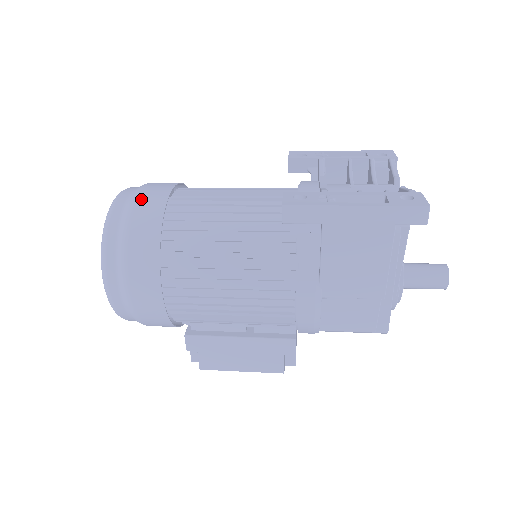
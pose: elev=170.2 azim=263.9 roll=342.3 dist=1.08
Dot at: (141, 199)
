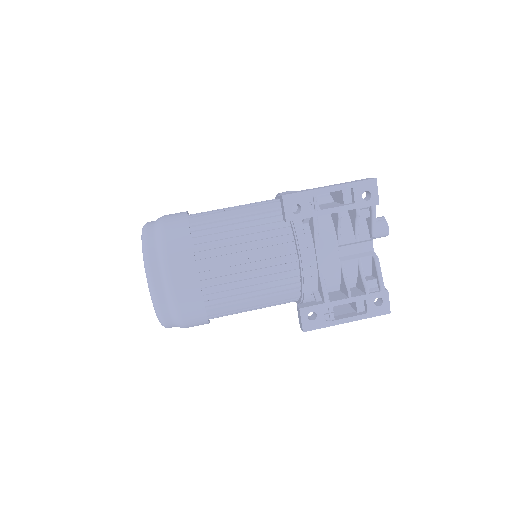
Dot at: (182, 305)
